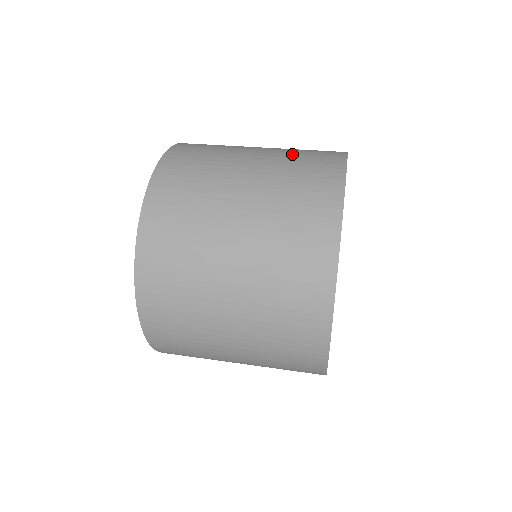
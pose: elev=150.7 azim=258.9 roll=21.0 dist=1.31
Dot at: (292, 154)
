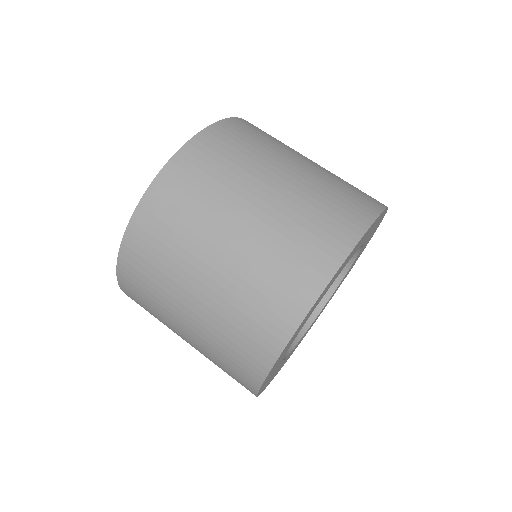
Dot at: (225, 327)
